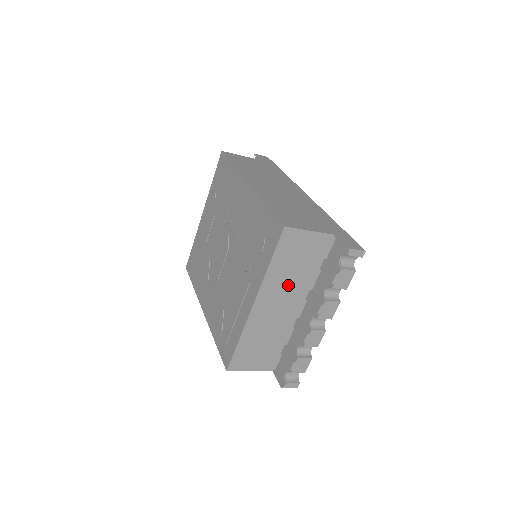
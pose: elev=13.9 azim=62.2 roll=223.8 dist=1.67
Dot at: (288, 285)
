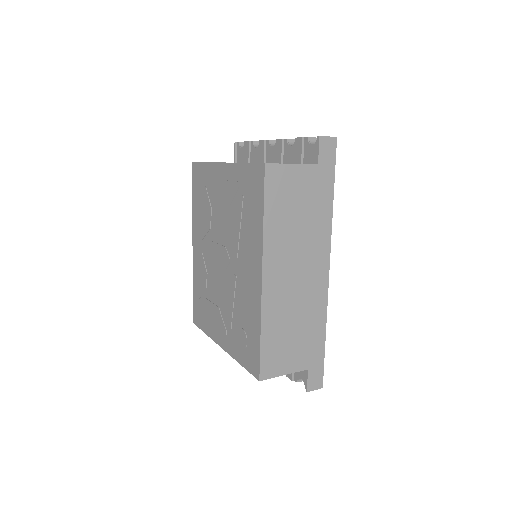
Dot at: occluded
